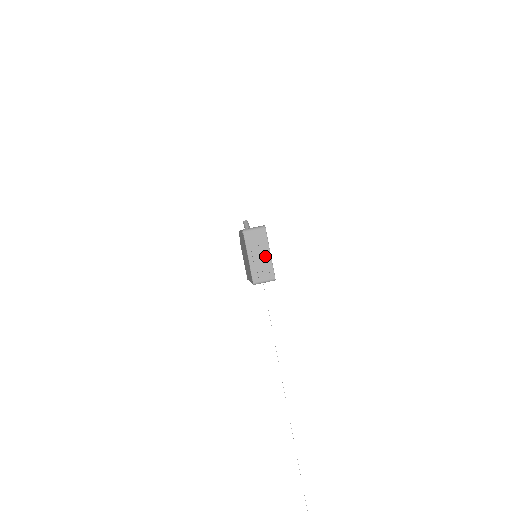
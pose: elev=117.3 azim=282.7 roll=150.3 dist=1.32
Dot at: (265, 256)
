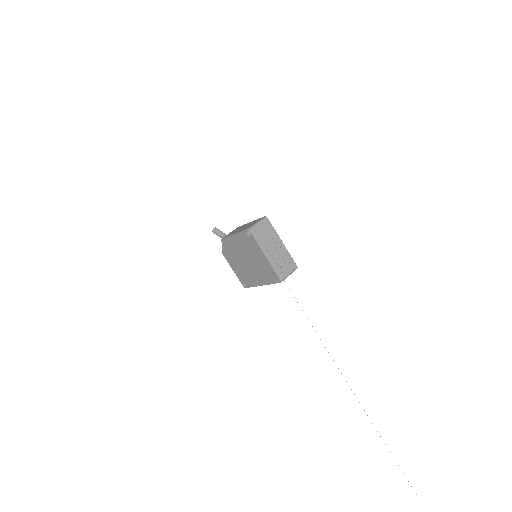
Dot at: (280, 248)
